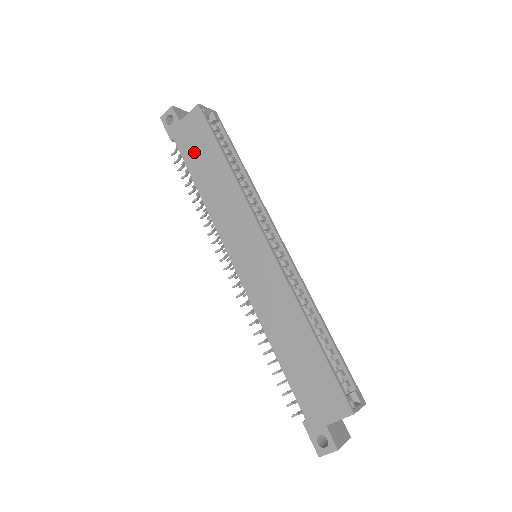
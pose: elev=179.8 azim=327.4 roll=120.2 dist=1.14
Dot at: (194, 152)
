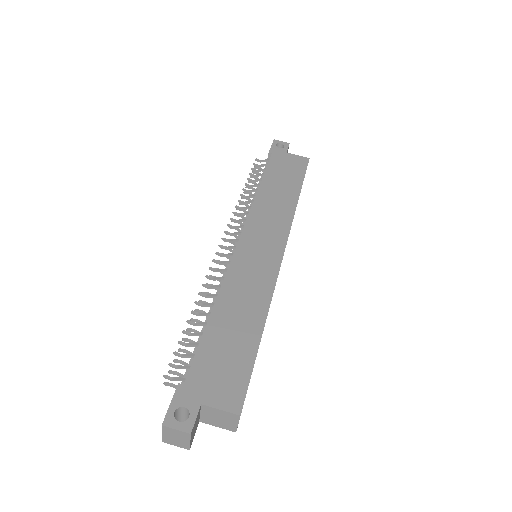
Dot at: (280, 171)
